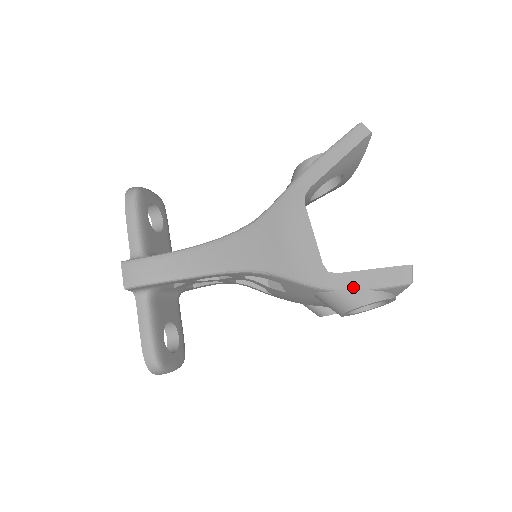
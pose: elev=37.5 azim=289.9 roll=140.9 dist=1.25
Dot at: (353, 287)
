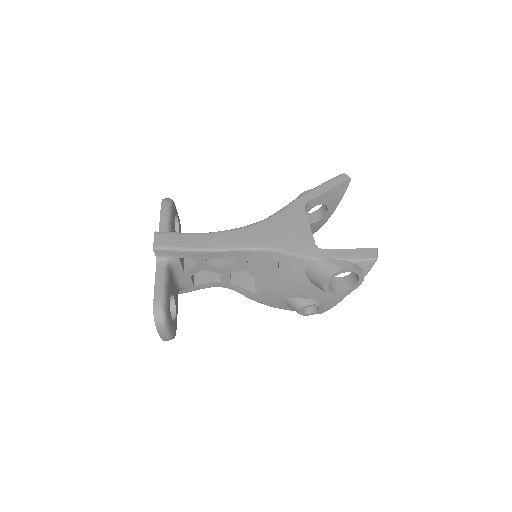
Dot at: (336, 258)
